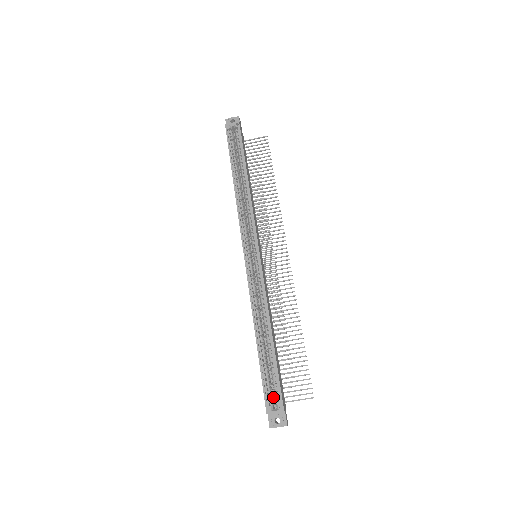
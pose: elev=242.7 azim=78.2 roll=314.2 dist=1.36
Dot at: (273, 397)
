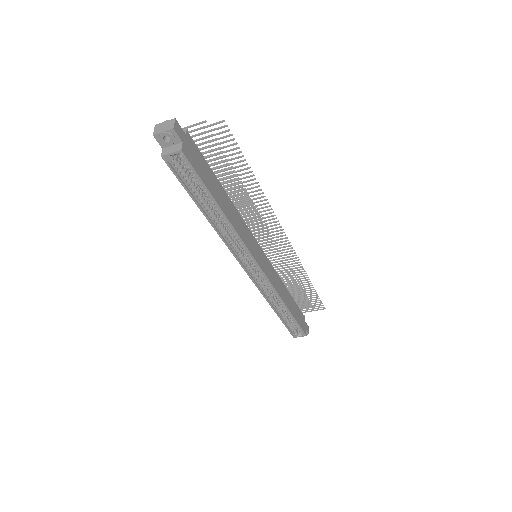
Dot at: (296, 327)
